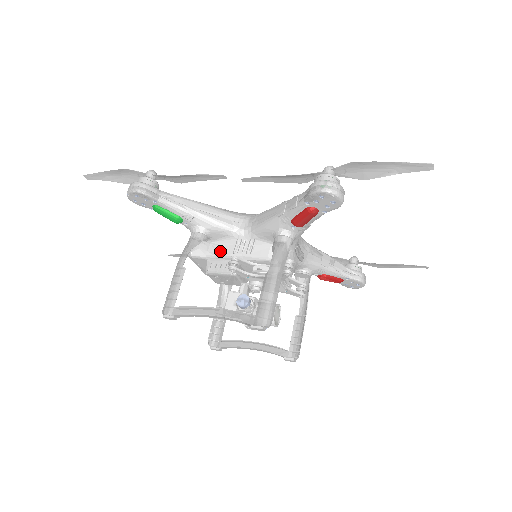
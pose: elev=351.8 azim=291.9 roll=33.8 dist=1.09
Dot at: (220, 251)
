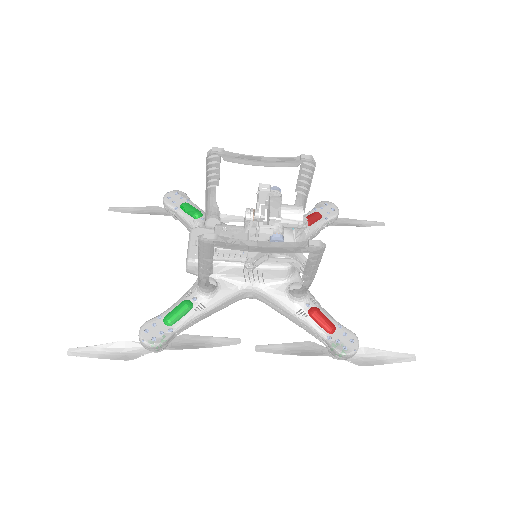
Dot at: occluded
